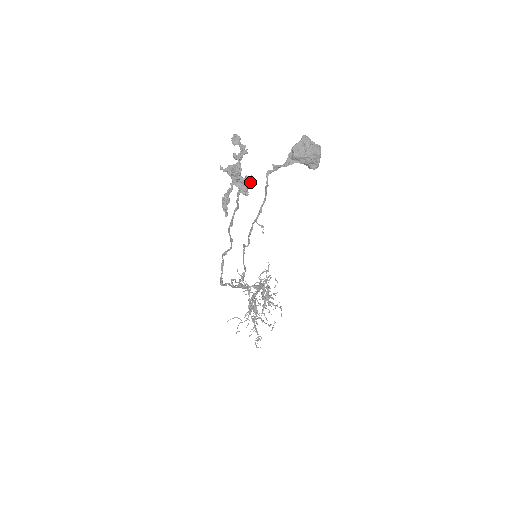
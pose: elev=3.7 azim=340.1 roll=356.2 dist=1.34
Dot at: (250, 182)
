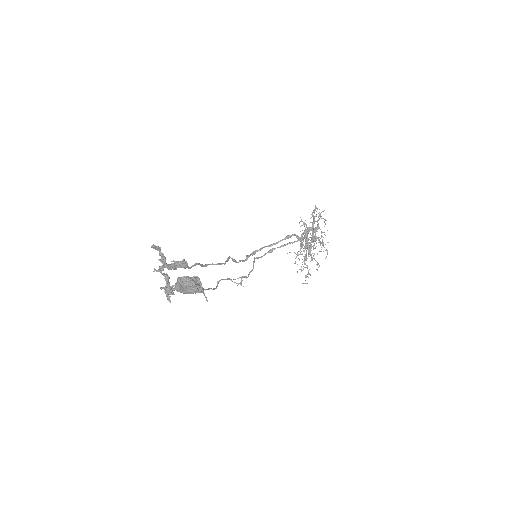
Dot at: (186, 266)
